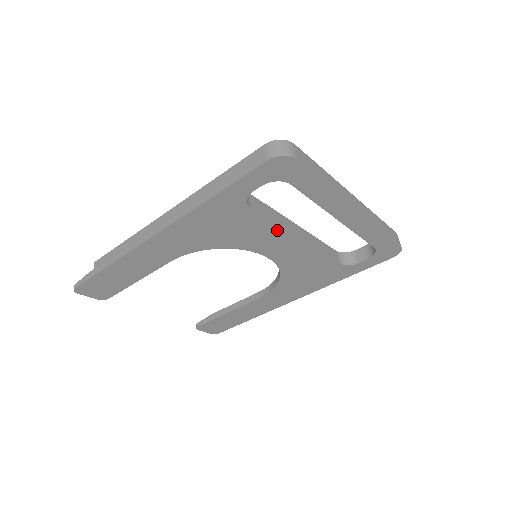
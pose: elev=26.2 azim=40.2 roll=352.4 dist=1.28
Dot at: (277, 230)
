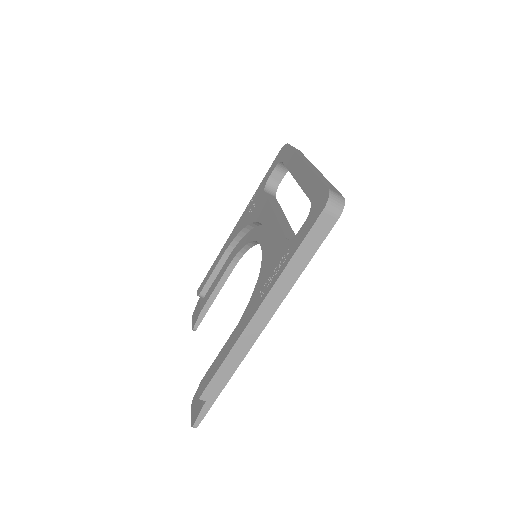
Dot at: occluded
